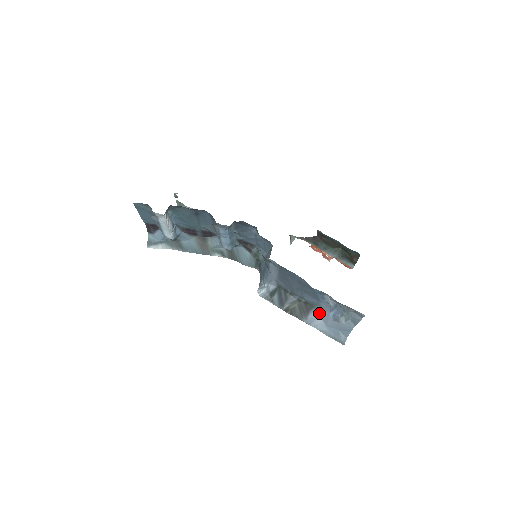
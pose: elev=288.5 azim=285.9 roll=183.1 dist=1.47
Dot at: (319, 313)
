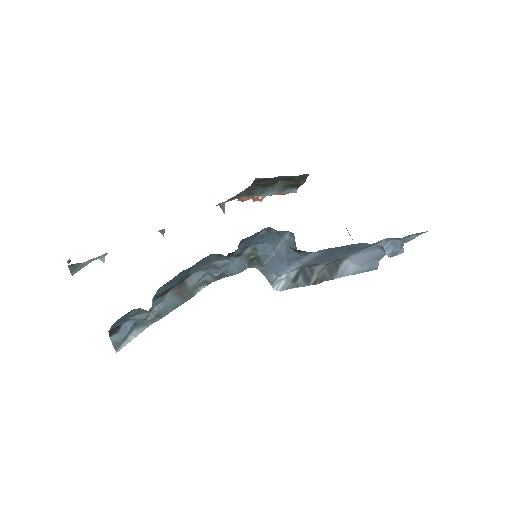
Dot at: (351, 260)
